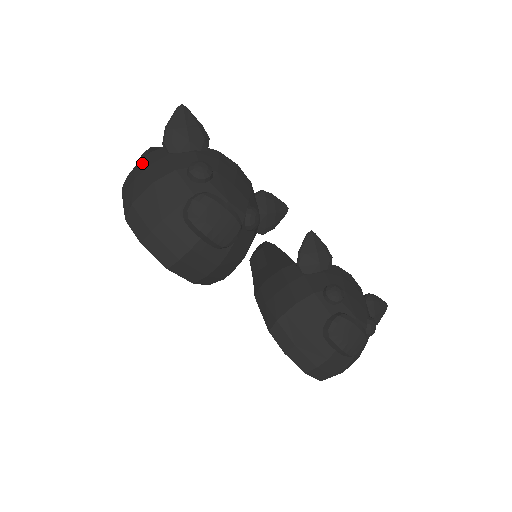
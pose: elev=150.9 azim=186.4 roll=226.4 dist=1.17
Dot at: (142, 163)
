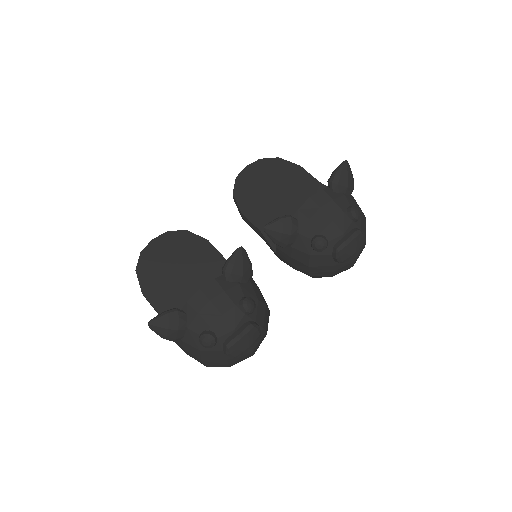
Dot at: occluded
